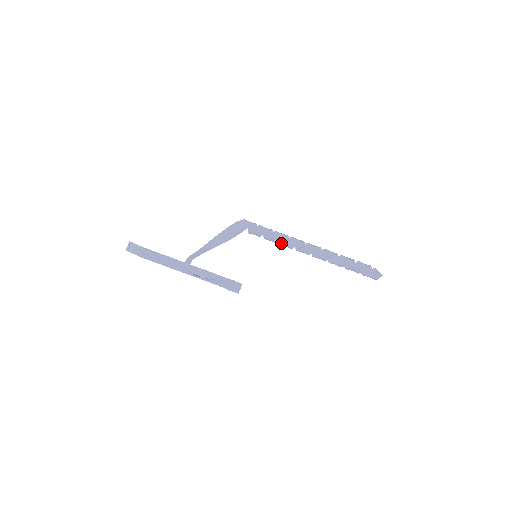
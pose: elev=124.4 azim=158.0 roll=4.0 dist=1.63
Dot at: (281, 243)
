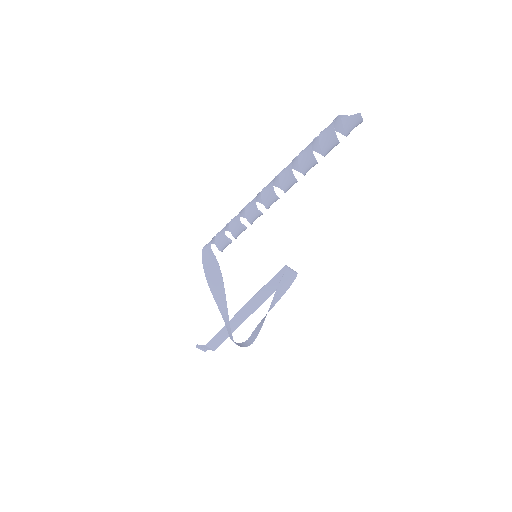
Dot at: occluded
